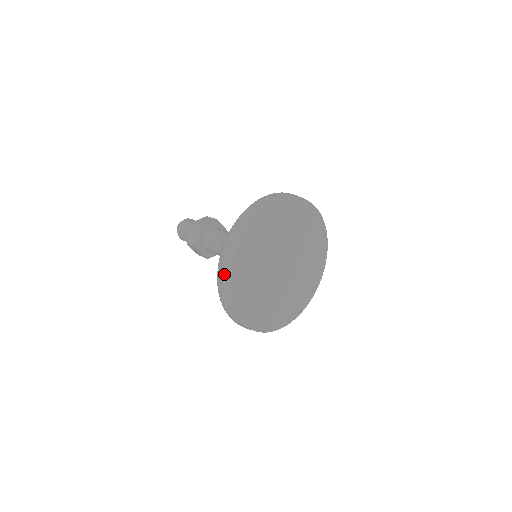
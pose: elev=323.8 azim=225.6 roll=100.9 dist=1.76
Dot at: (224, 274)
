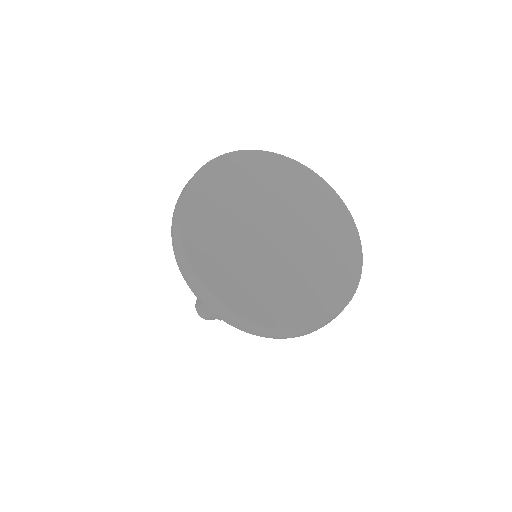
Dot at: (177, 246)
